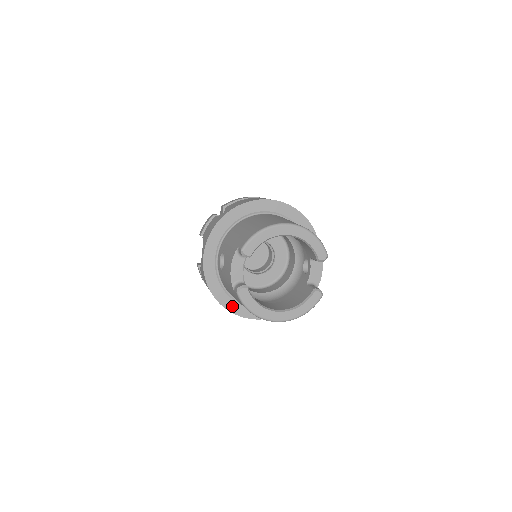
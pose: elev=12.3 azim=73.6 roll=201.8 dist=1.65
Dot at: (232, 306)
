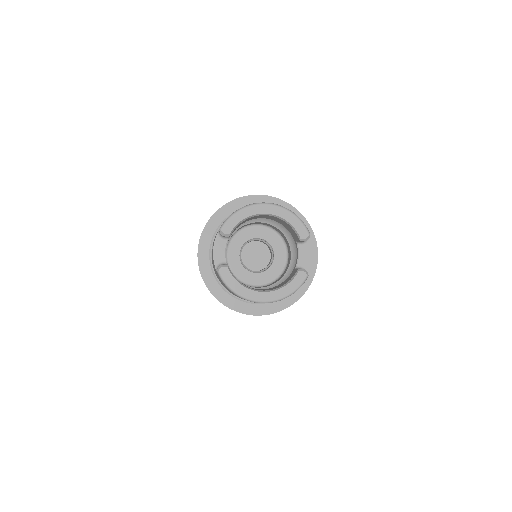
Dot at: (228, 301)
